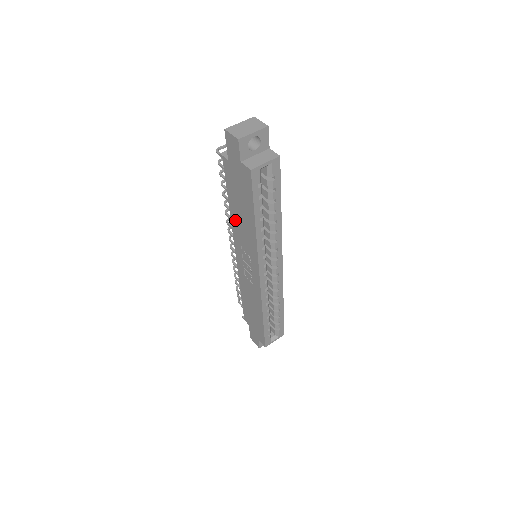
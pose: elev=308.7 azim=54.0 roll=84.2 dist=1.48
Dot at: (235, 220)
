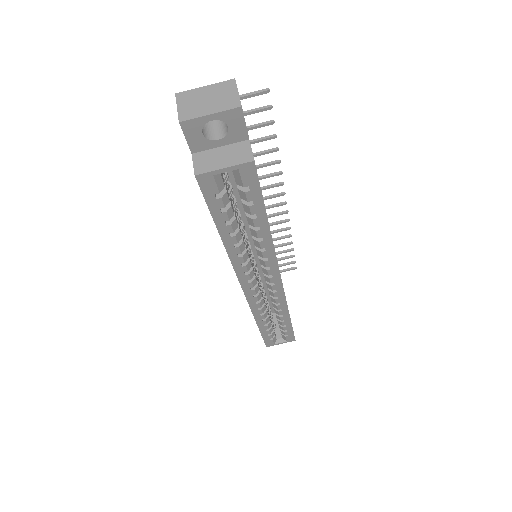
Dot at: occluded
